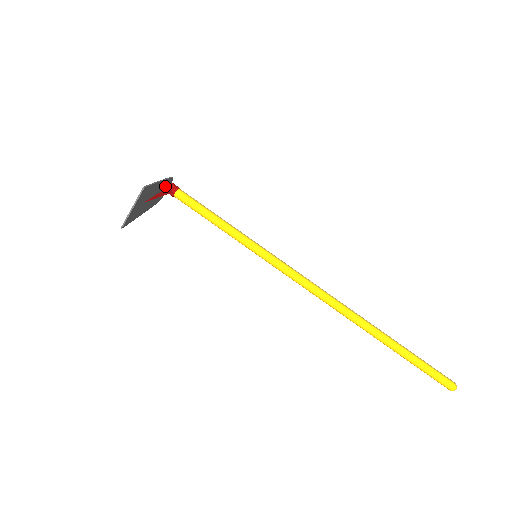
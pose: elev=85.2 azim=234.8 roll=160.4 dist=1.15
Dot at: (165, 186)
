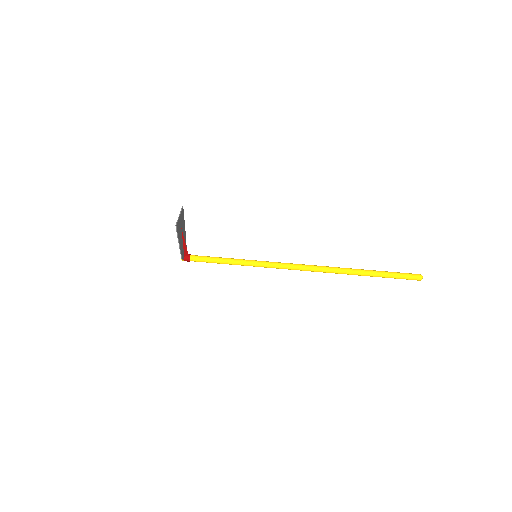
Dot at: occluded
